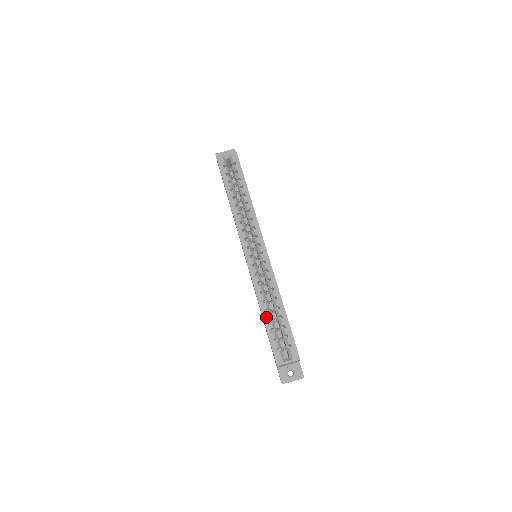
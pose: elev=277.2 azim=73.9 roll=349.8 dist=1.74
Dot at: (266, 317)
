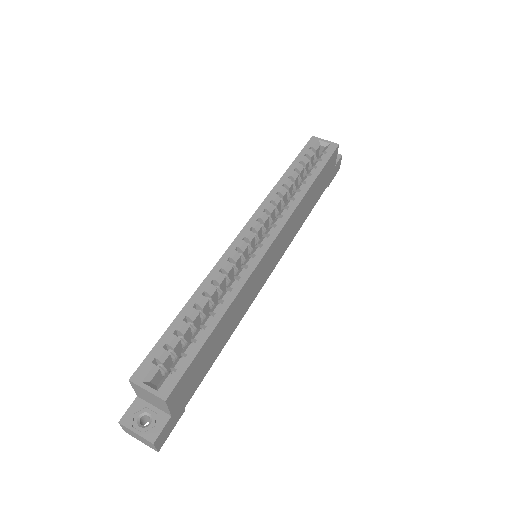
Dot at: (186, 312)
